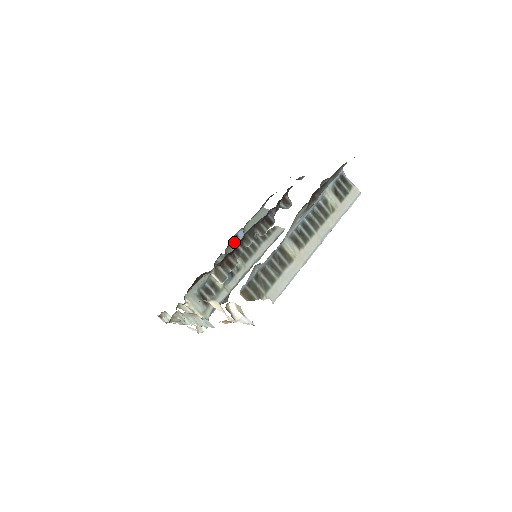
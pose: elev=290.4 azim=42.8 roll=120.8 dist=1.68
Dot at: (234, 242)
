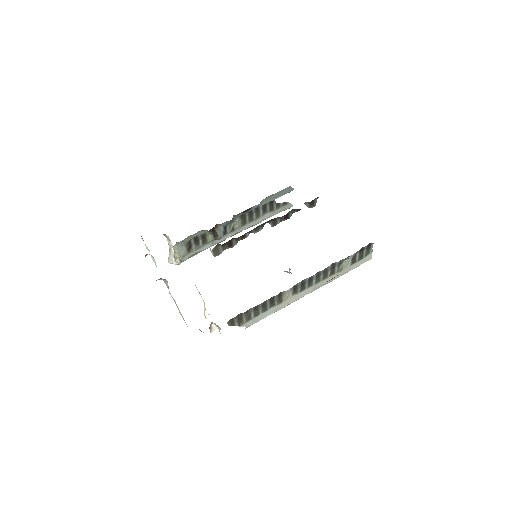
Dot at: (245, 211)
